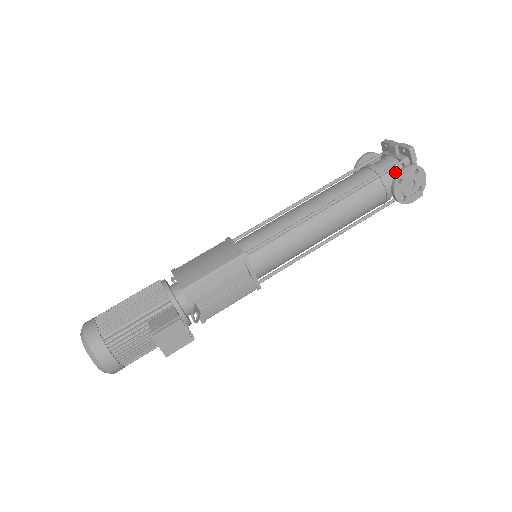
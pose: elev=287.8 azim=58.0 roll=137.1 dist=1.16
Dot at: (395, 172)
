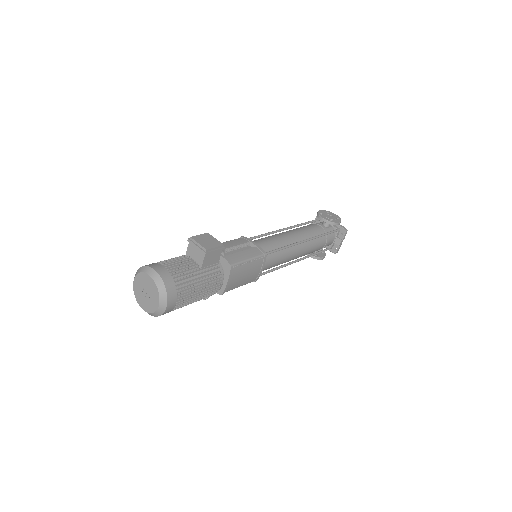
Dot at: occluded
